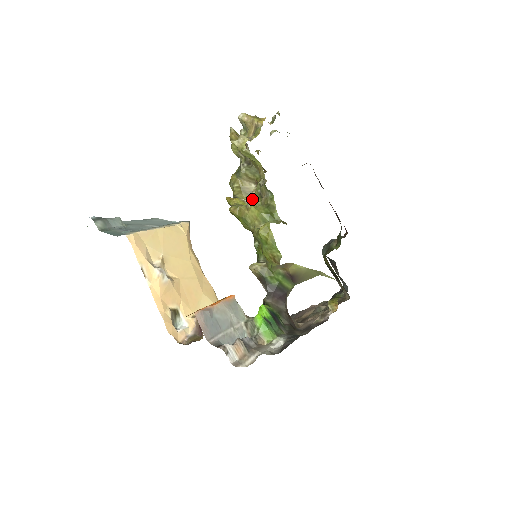
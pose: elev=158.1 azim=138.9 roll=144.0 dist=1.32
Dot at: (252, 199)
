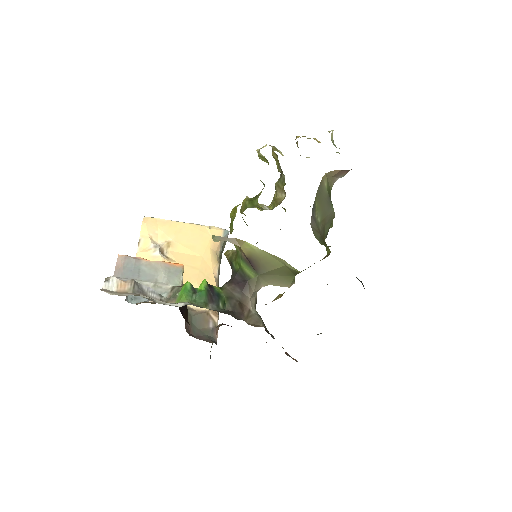
Dot at: (272, 204)
